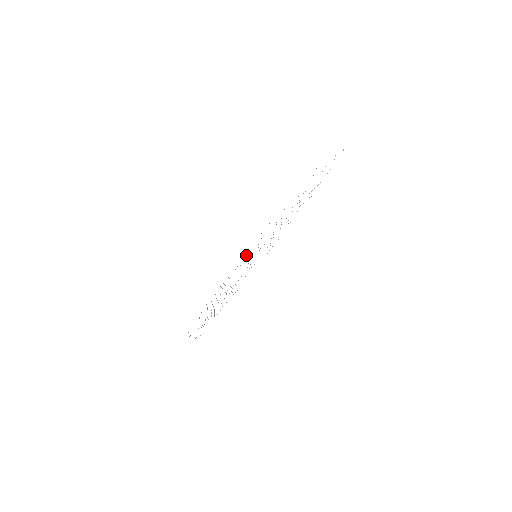
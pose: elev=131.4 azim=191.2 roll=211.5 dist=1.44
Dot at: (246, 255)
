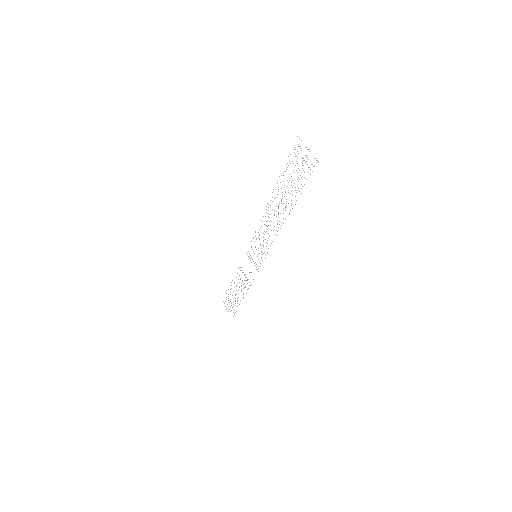
Dot at: occluded
